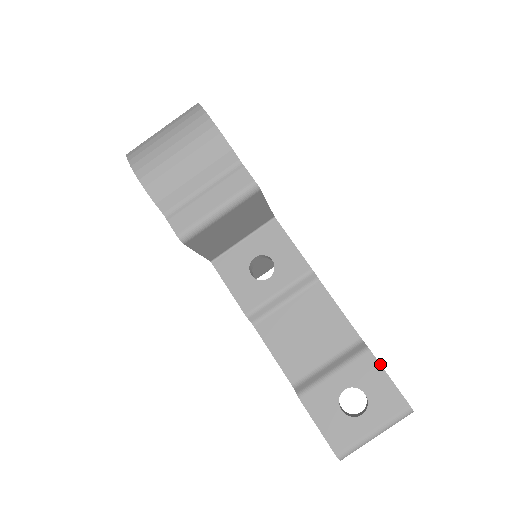
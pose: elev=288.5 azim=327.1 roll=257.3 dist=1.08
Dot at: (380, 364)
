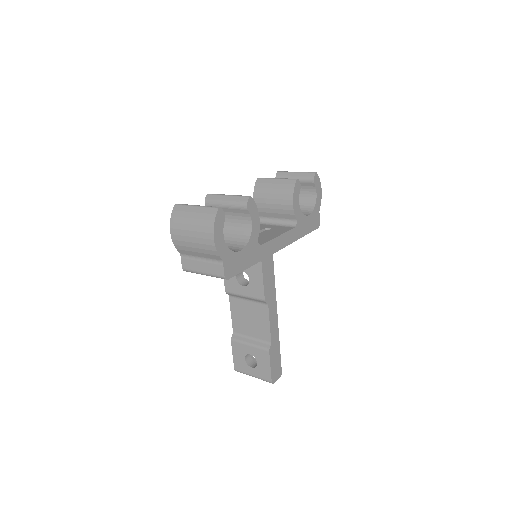
Dot at: (270, 360)
